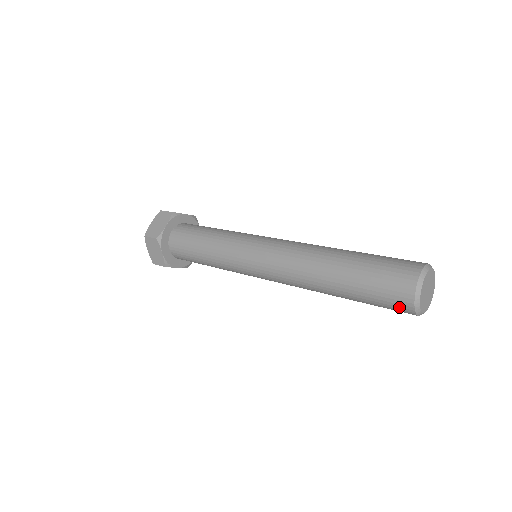
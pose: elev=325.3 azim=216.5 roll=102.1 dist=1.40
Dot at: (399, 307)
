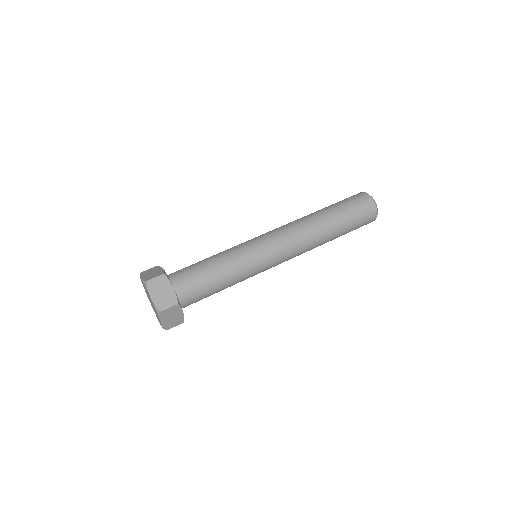
Dot at: (368, 210)
